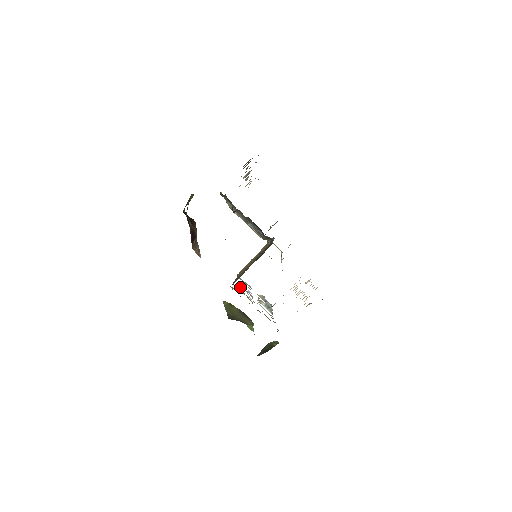
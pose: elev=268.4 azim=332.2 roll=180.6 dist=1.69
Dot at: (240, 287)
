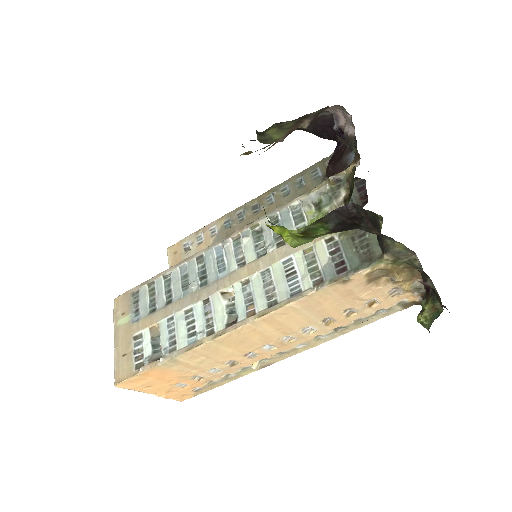
Dot at: (247, 236)
